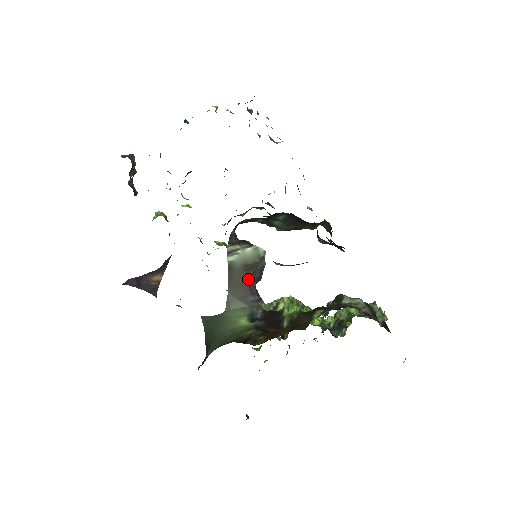
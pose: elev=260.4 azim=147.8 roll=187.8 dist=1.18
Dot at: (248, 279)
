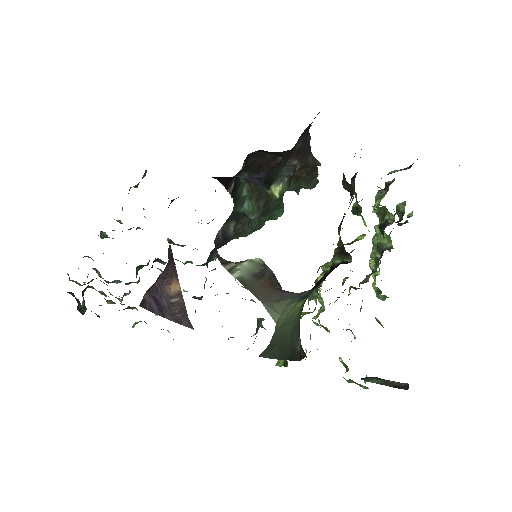
Dot at: (269, 284)
